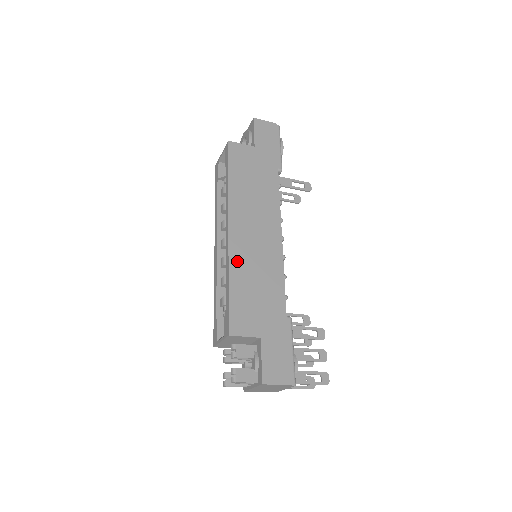
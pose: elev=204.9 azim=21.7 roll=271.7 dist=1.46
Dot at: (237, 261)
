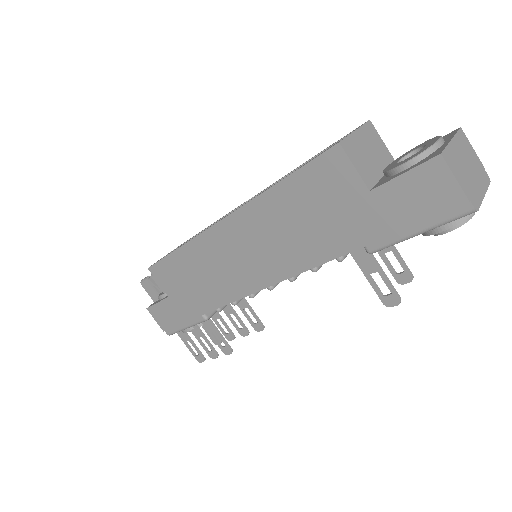
Dot at: (200, 247)
